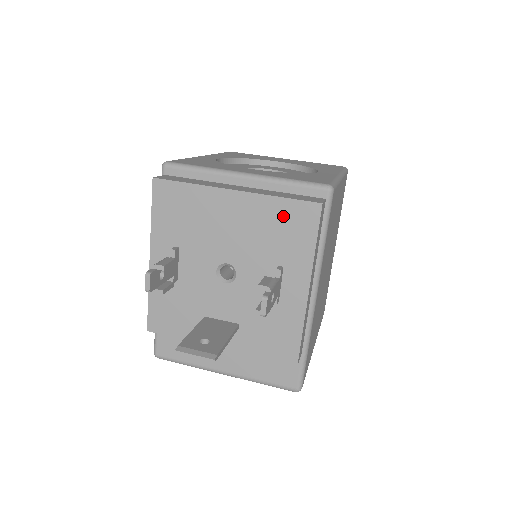
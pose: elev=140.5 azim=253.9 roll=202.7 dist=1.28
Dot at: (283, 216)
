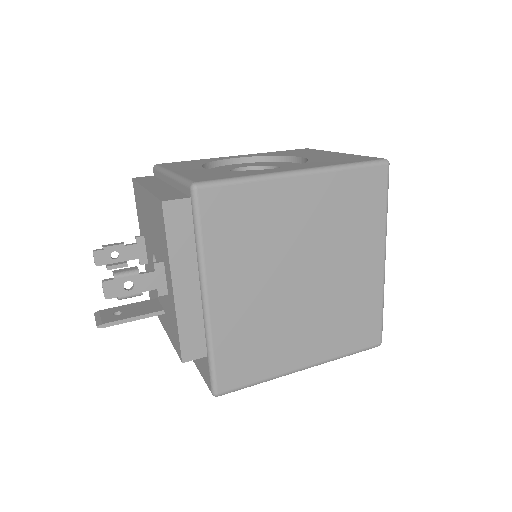
Dot at: (156, 213)
